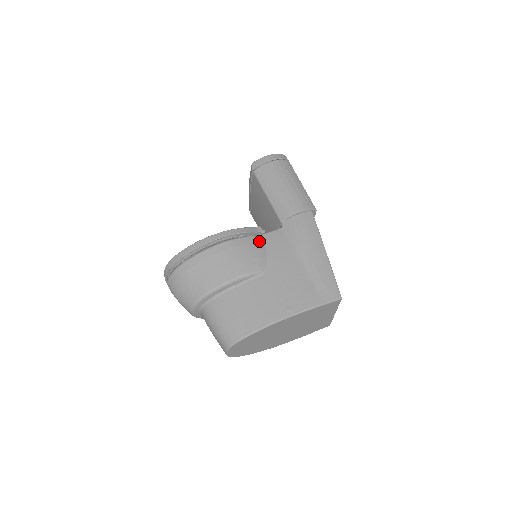
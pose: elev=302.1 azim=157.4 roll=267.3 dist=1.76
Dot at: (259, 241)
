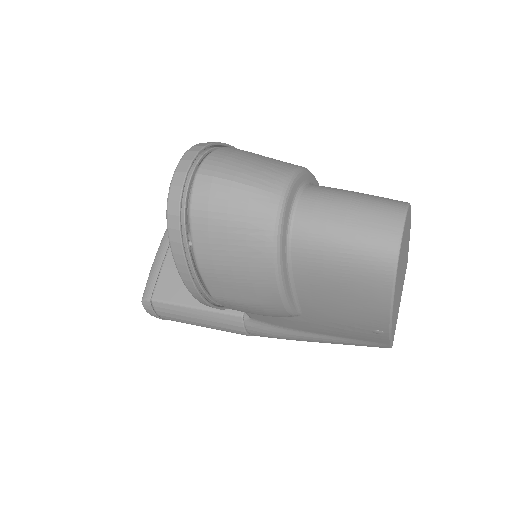
Dot at: occluded
